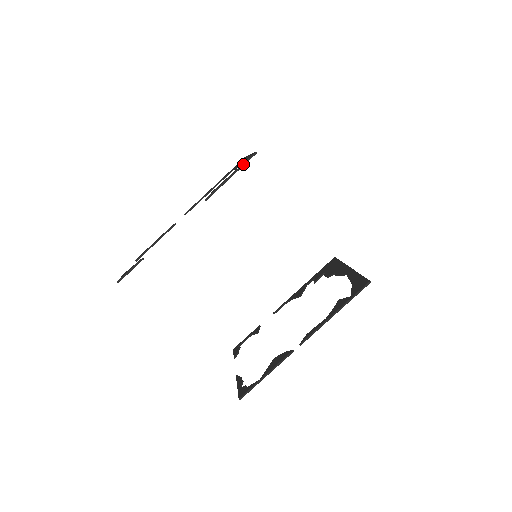
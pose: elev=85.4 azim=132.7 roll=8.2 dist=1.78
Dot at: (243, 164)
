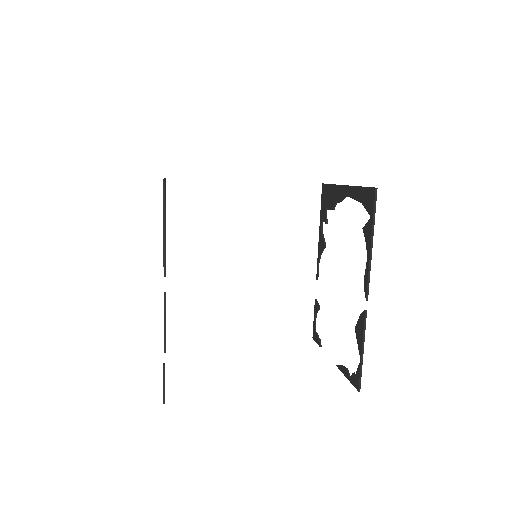
Dot at: (163, 203)
